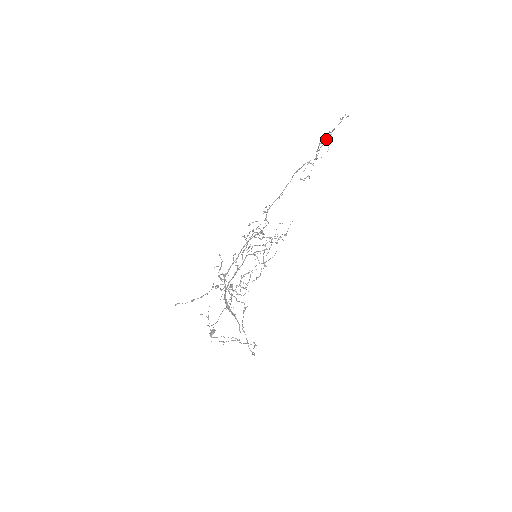
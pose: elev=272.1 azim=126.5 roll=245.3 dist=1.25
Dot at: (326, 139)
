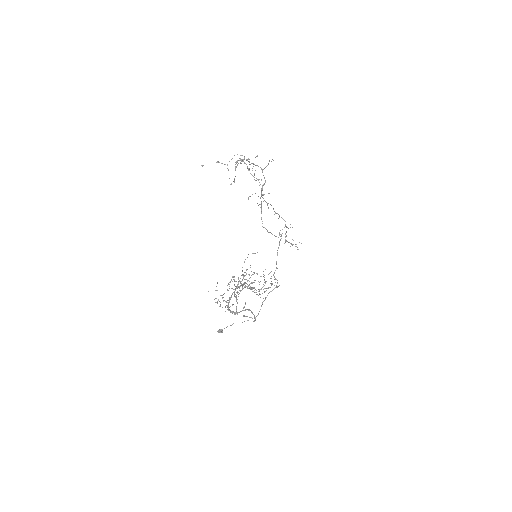
Dot at: (289, 242)
